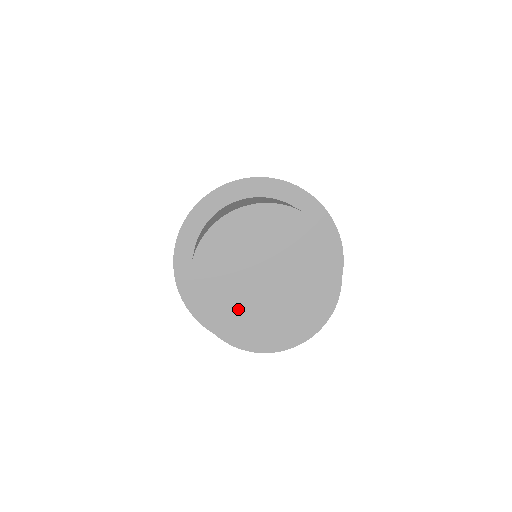
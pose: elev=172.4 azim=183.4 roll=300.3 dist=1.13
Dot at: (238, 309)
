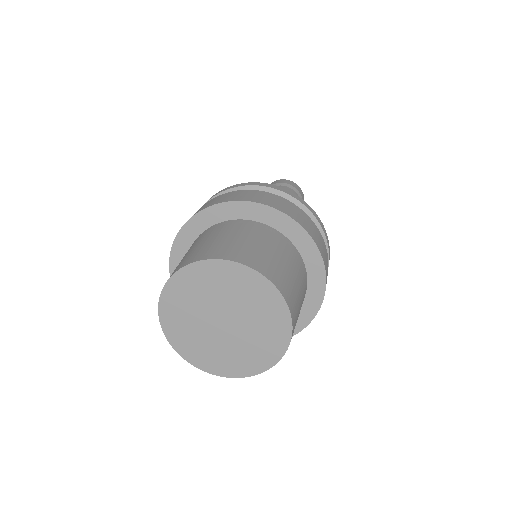
Dot at: (188, 321)
